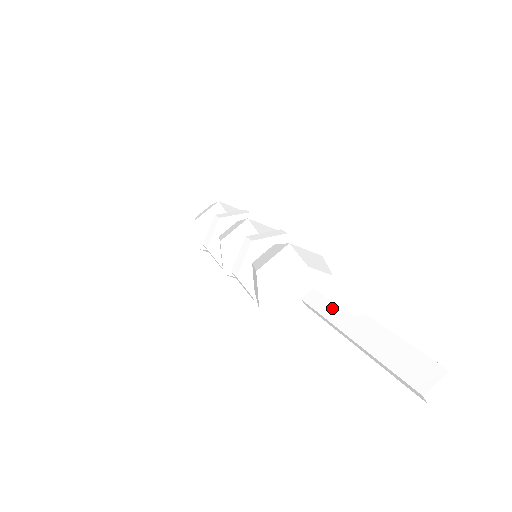
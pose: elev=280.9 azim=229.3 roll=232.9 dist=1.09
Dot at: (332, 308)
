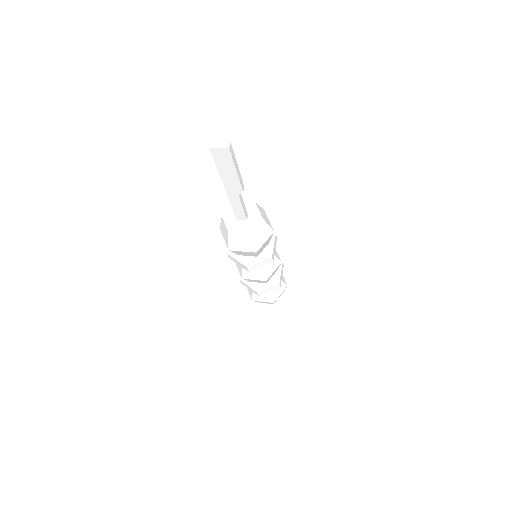
Dot at: occluded
